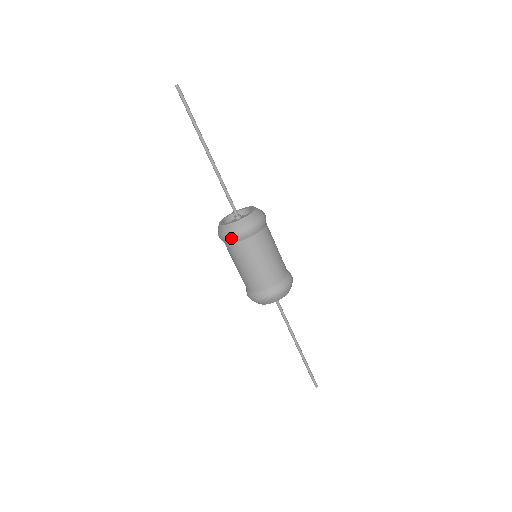
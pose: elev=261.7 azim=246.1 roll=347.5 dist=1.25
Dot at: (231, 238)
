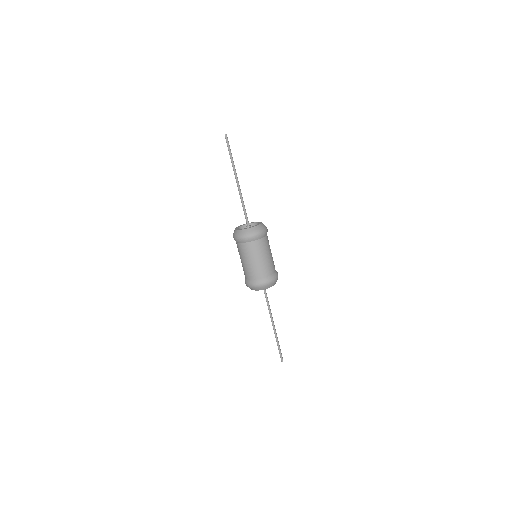
Dot at: (246, 238)
